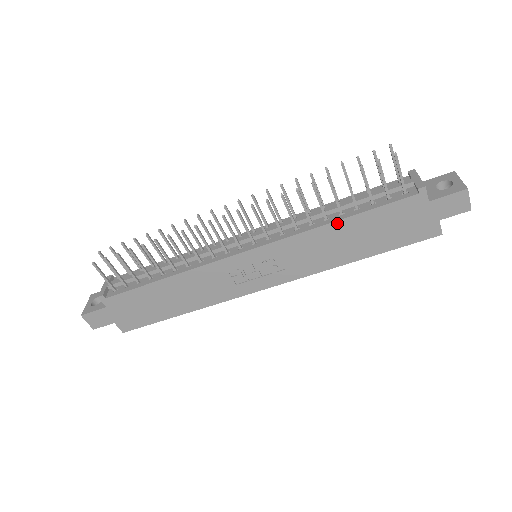
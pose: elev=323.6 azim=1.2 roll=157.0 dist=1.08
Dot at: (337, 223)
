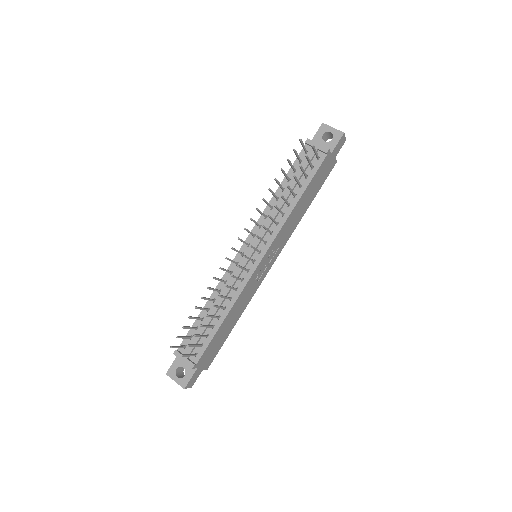
Dot at: (298, 203)
